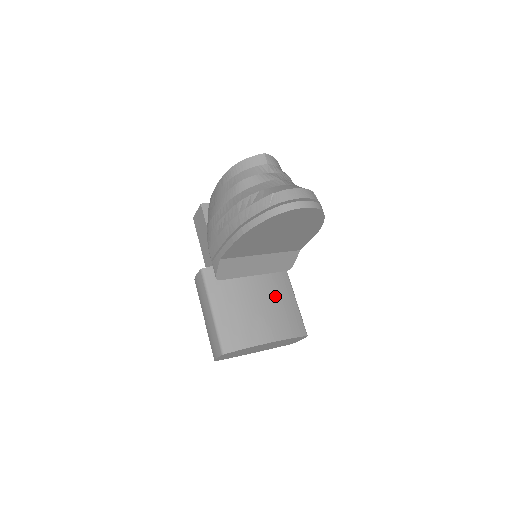
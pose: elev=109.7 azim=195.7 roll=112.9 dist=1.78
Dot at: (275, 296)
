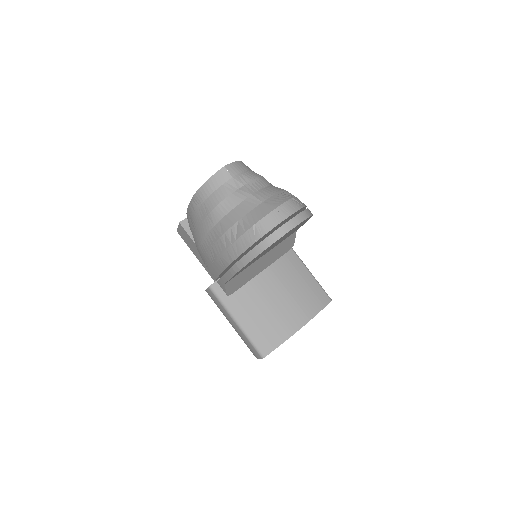
Dot at: (288, 280)
